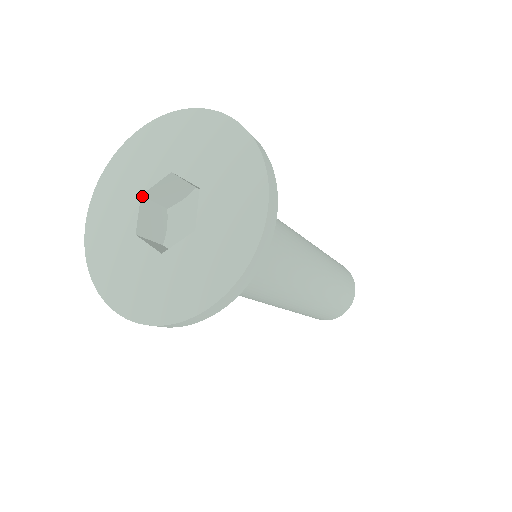
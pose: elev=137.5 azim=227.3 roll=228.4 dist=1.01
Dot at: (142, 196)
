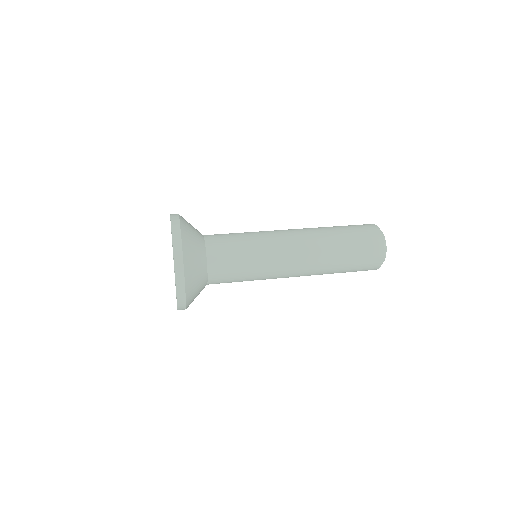
Dot at: occluded
